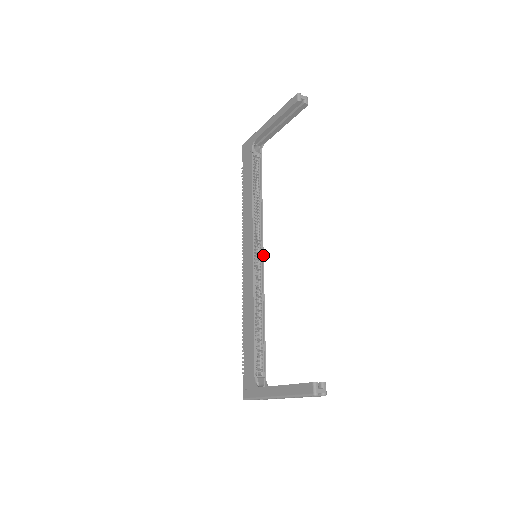
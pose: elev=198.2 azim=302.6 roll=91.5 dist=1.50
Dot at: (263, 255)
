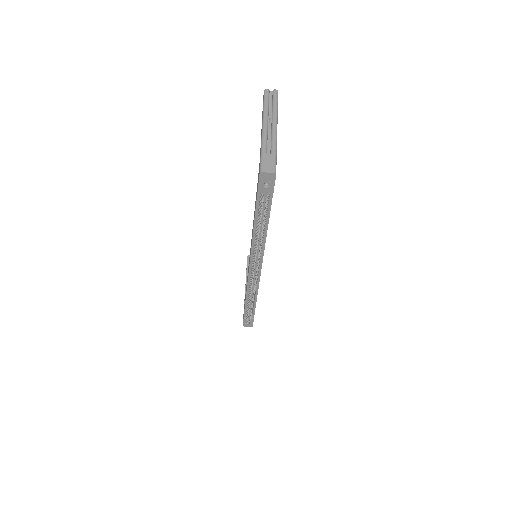
Dot at: occluded
